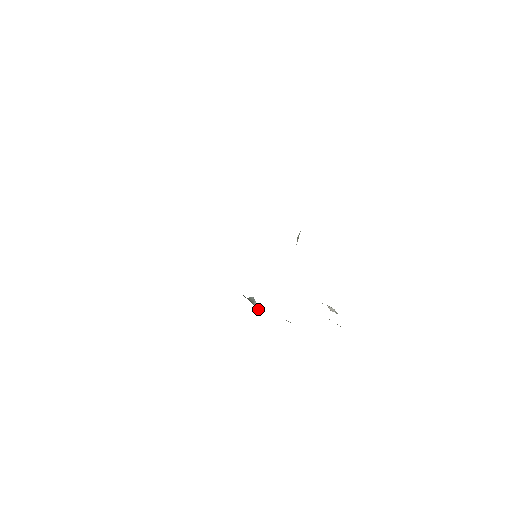
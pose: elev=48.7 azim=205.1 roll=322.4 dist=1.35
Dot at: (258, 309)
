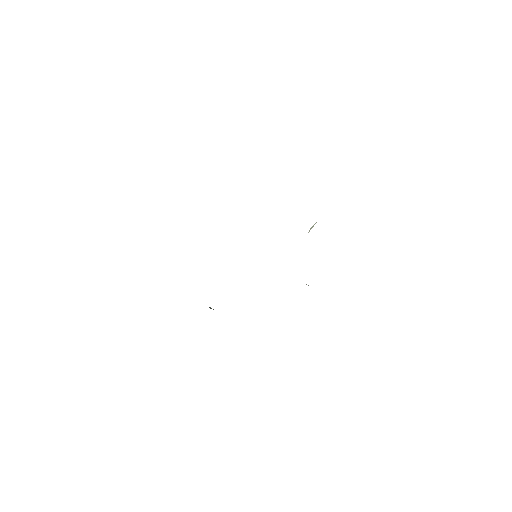
Dot at: occluded
